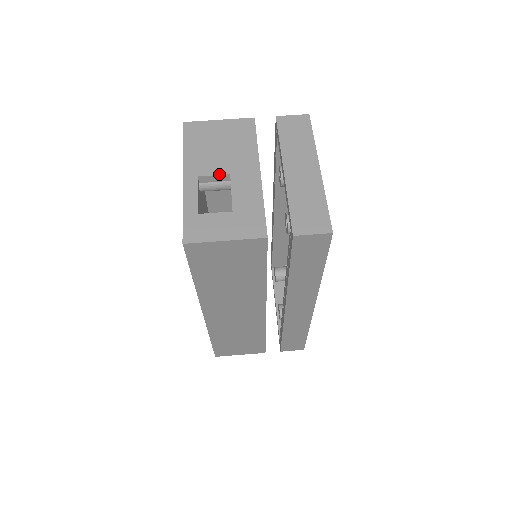
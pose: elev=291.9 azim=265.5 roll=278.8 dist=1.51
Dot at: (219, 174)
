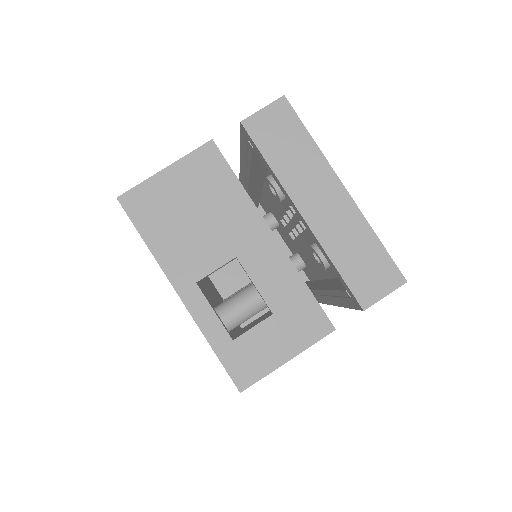
Dot at: (222, 264)
